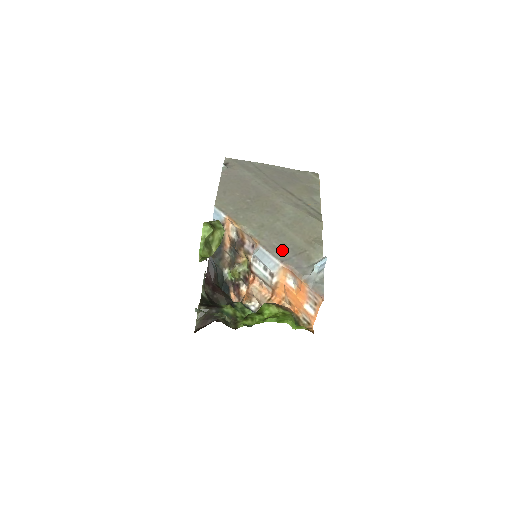
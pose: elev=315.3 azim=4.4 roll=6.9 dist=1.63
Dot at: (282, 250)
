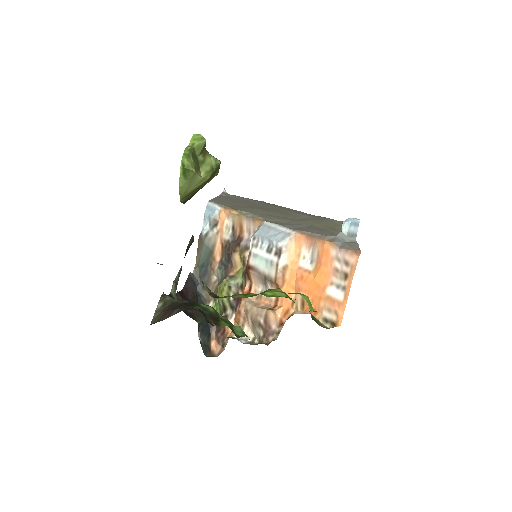
Dot at: (295, 225)
